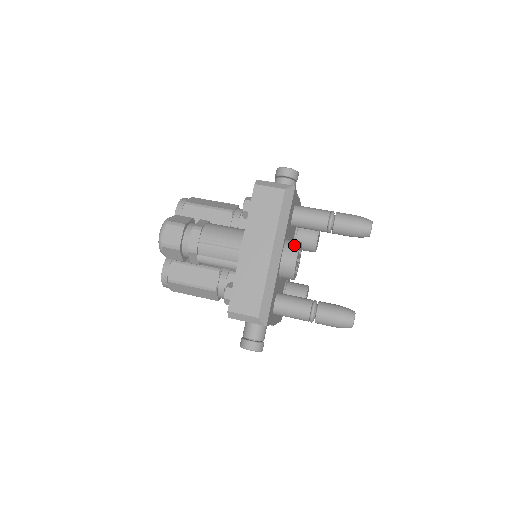
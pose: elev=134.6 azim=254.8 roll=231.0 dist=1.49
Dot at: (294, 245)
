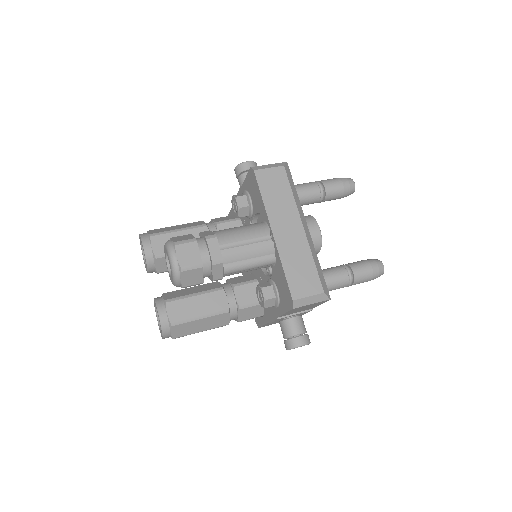
Dot at: (309, 218)
